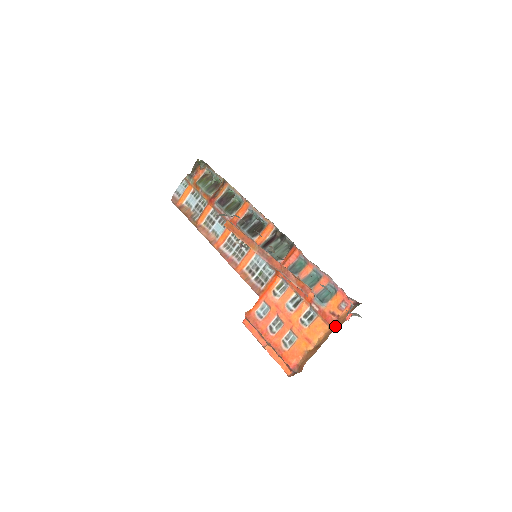
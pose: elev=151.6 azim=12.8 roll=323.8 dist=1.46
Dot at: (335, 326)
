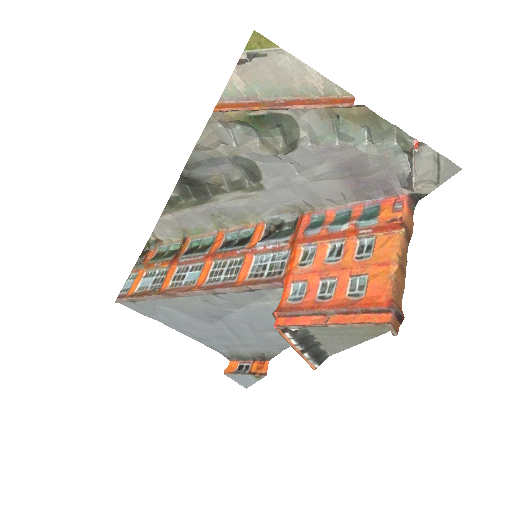
Dot at: (406, 234)
